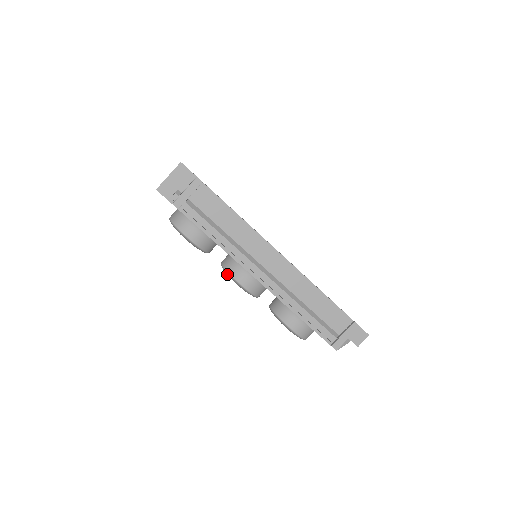
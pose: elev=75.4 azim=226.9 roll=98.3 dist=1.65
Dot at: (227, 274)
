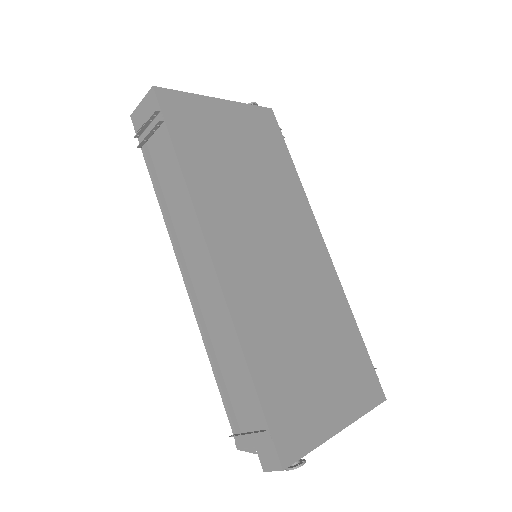
Dot at: occluded
